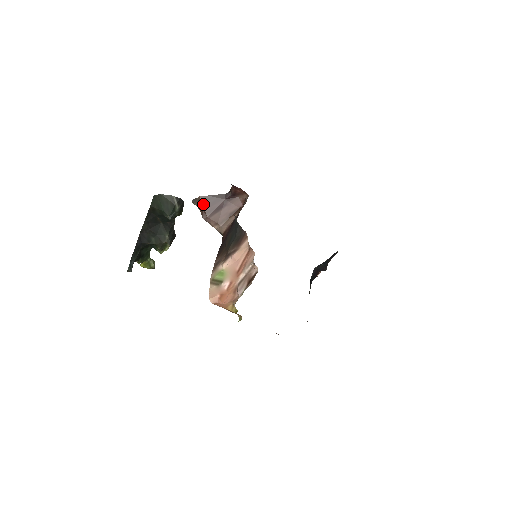
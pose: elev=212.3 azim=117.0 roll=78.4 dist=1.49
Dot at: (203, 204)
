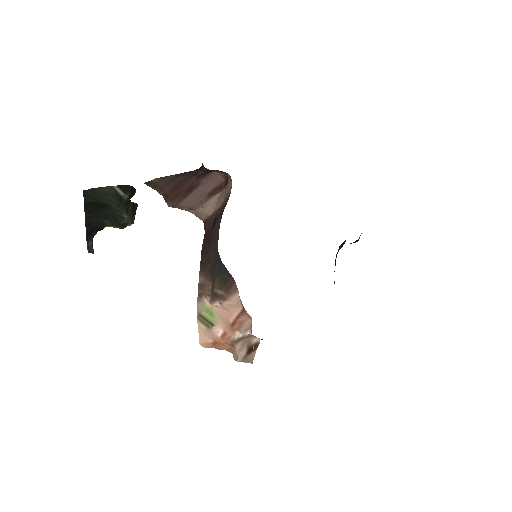
Dot at: (163, 189)
